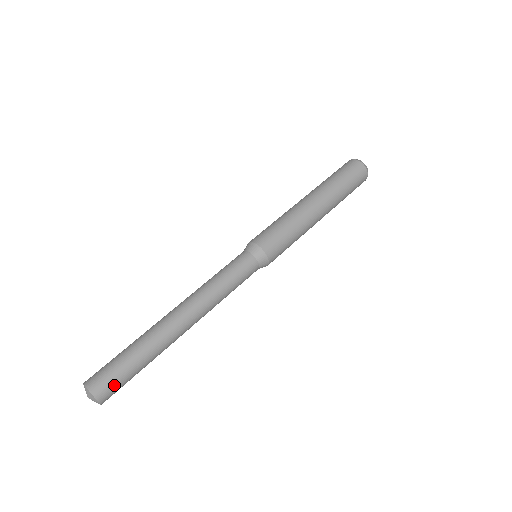
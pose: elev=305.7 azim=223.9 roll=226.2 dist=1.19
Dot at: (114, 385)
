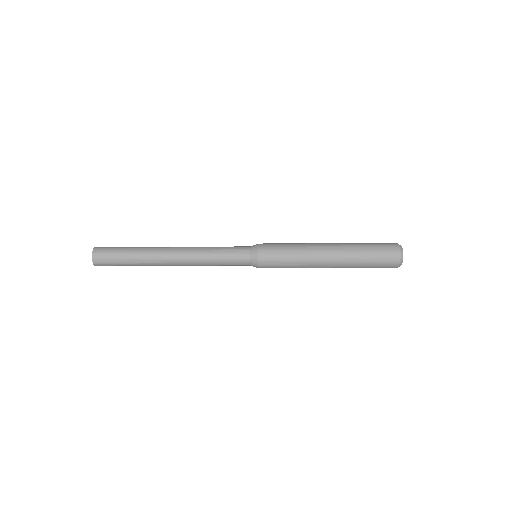
Dot at: occluded
